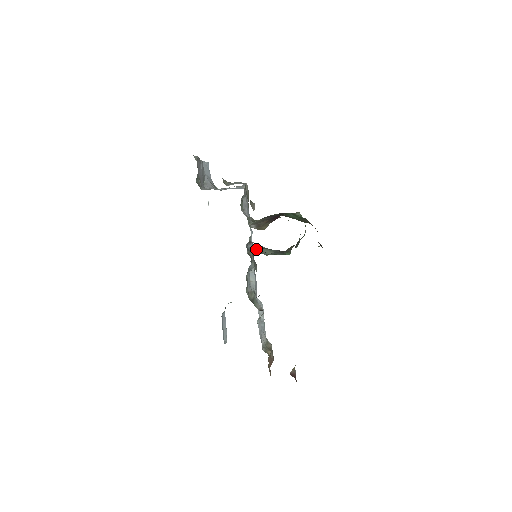
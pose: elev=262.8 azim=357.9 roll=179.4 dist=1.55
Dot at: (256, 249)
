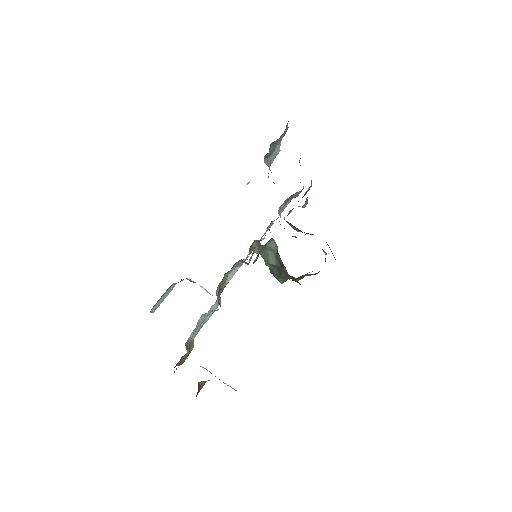
Dot at: (268, 246)
